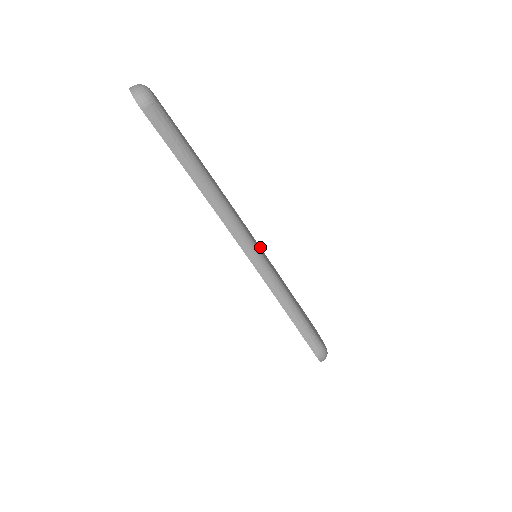
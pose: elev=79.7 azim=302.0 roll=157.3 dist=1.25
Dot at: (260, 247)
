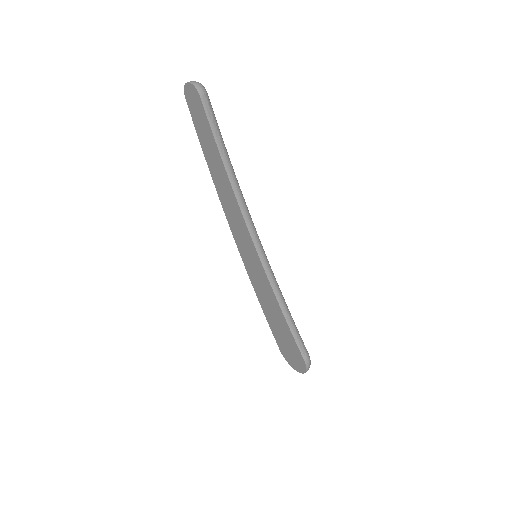
Dot at: occluded
